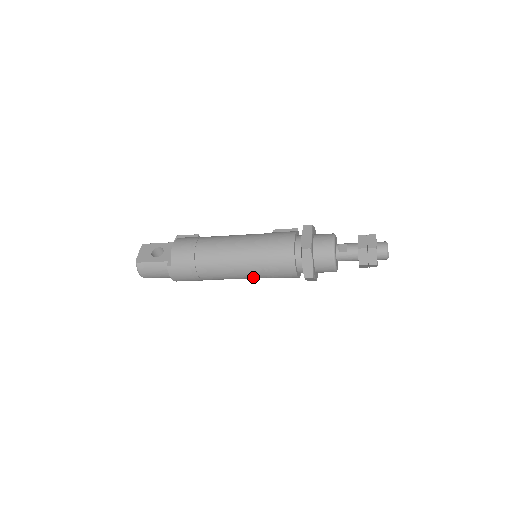
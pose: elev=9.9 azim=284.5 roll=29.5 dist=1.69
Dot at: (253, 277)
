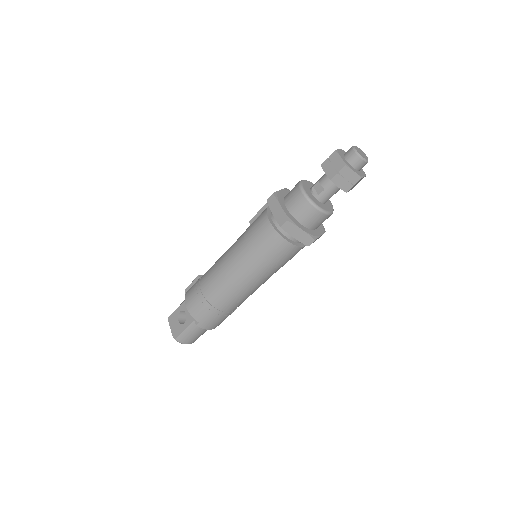
Dot at: (269, 277)
